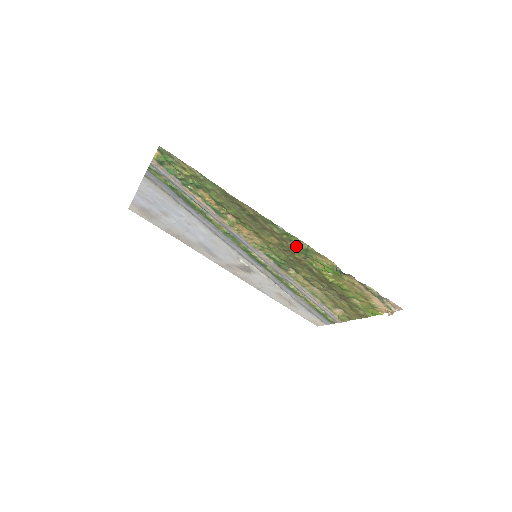
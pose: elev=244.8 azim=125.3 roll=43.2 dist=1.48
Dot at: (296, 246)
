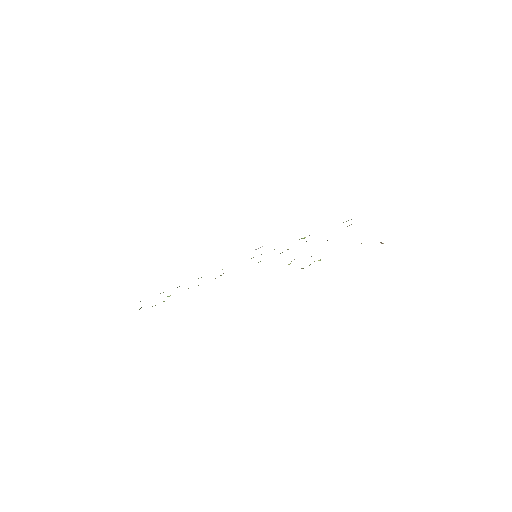
Dot at: occluded
